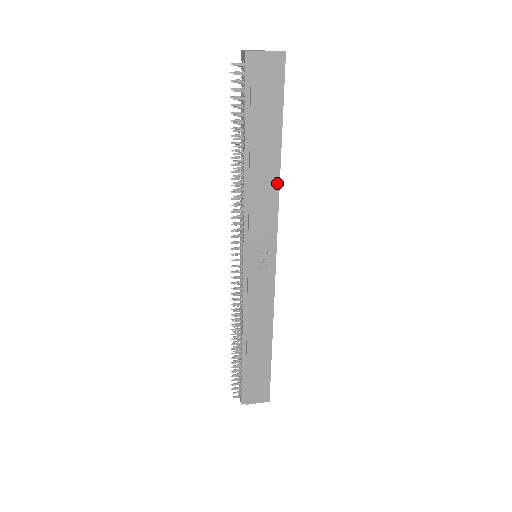
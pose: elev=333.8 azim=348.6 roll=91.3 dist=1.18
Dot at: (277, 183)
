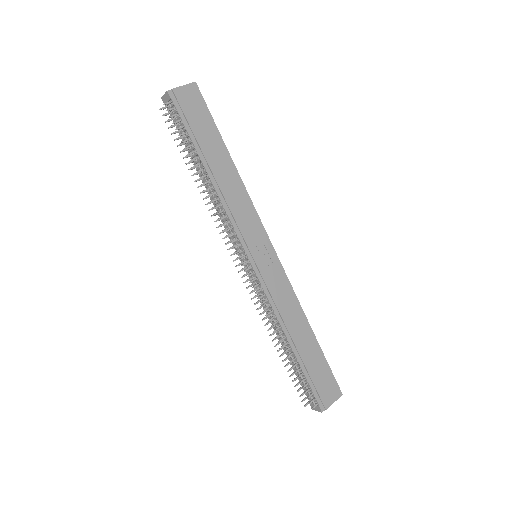
Dot at: (240, 182)
